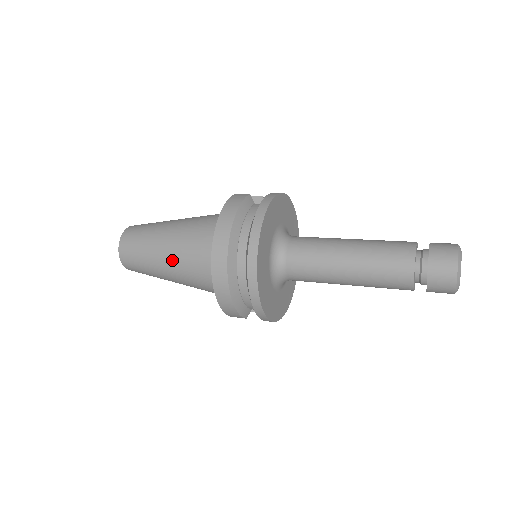
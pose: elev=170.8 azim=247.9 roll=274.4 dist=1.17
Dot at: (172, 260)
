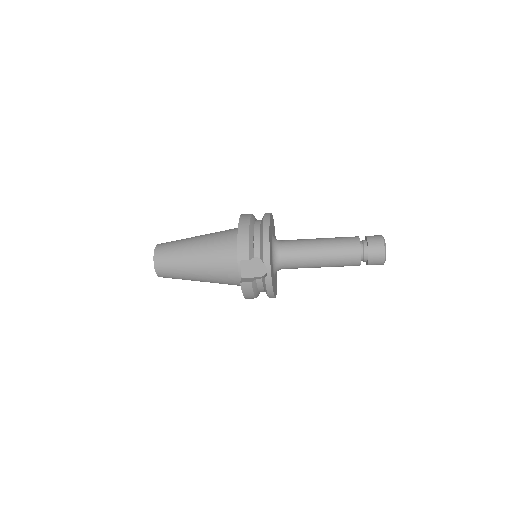
Dot at: (203, 237)
